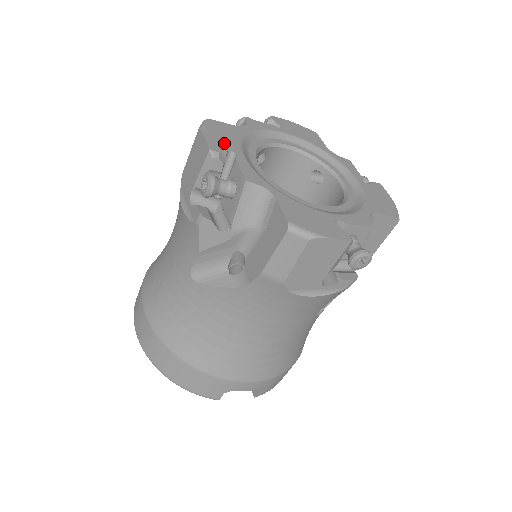
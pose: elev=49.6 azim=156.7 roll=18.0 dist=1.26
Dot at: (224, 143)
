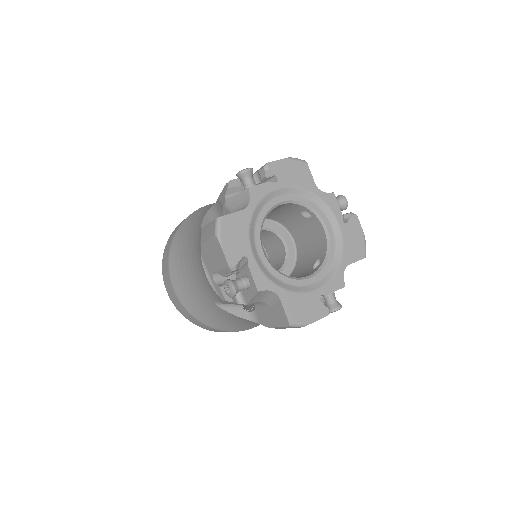
Dot at: (237, 248)
